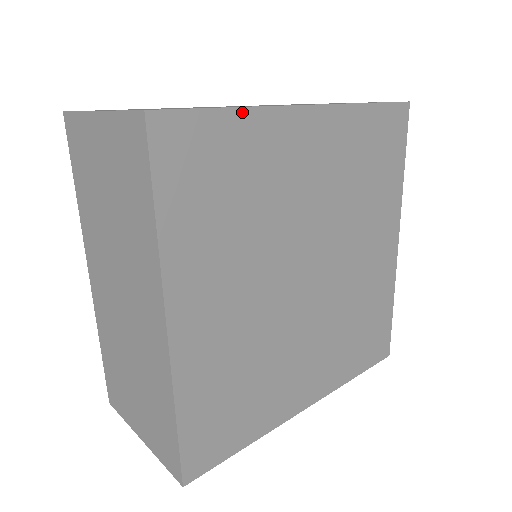
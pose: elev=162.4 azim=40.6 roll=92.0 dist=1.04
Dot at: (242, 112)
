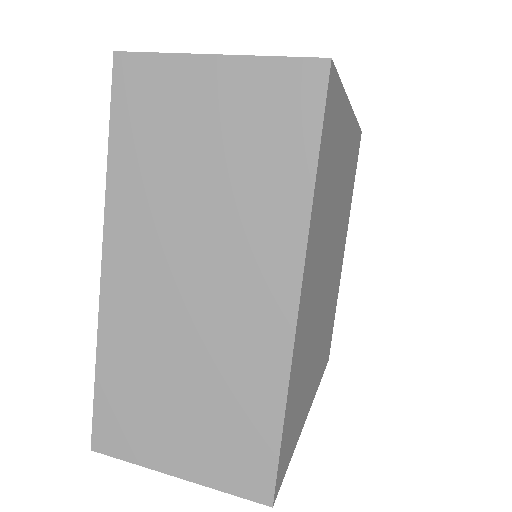
Dot at: (343, 94)
